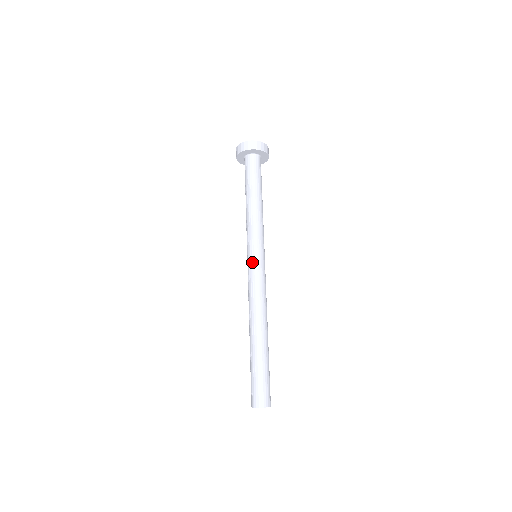
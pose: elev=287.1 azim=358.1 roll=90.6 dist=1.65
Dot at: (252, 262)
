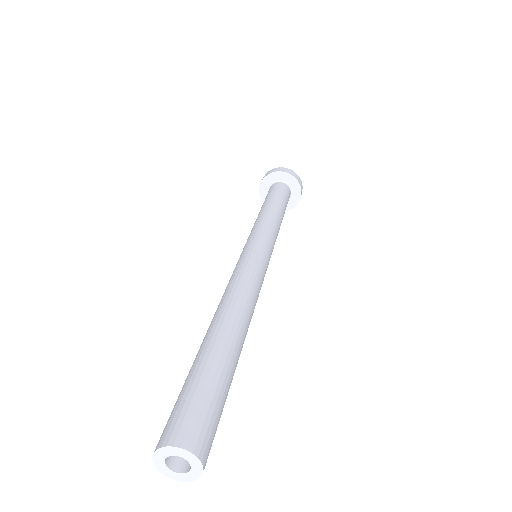
Dot at: (257, 250)
